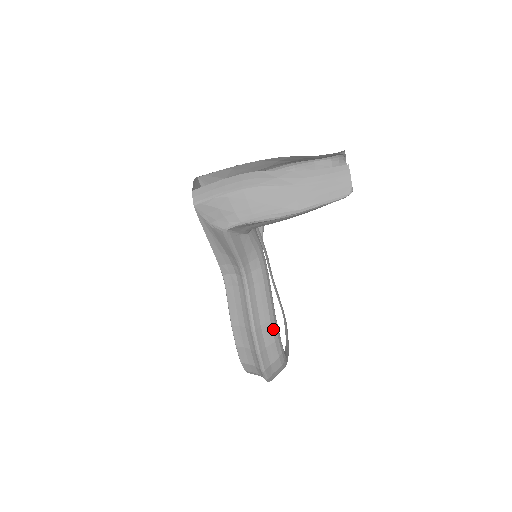
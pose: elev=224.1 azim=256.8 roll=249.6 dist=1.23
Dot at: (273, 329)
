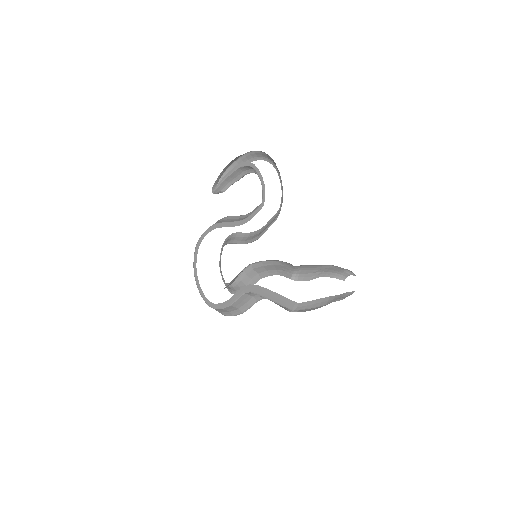
Dot at: occluded
